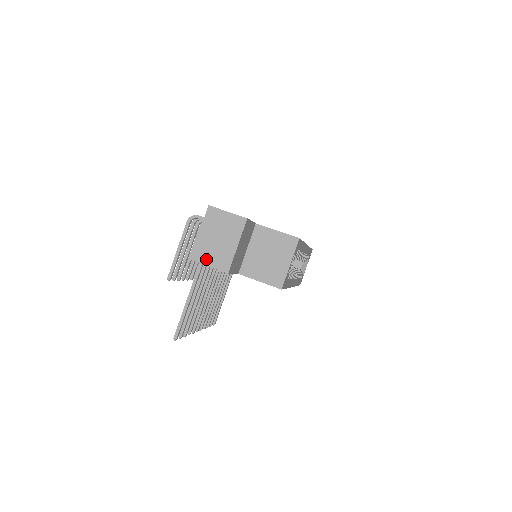
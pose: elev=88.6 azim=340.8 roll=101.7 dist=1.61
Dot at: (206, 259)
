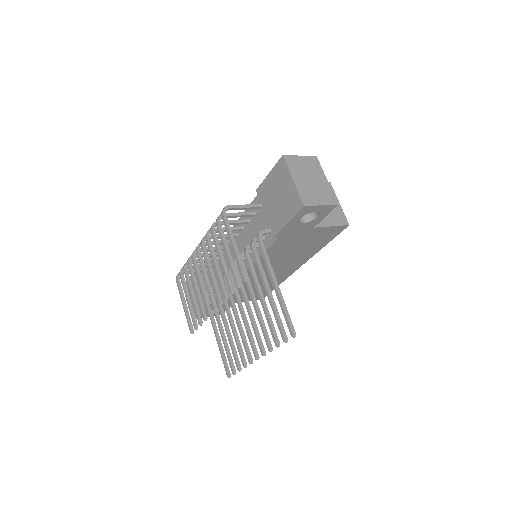
Dot at: (315, 200)
